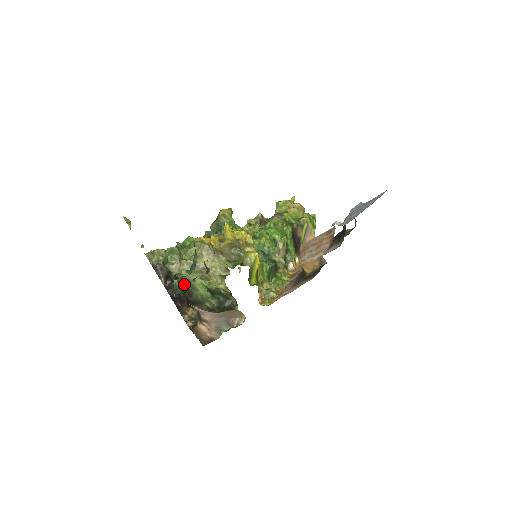
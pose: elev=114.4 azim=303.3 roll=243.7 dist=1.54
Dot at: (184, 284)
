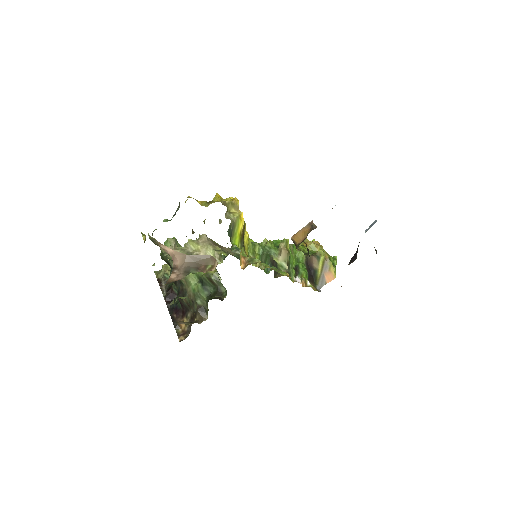
Dot at: (179, 283)
